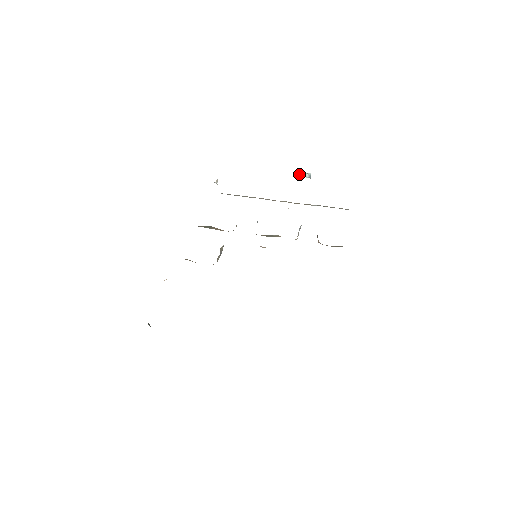
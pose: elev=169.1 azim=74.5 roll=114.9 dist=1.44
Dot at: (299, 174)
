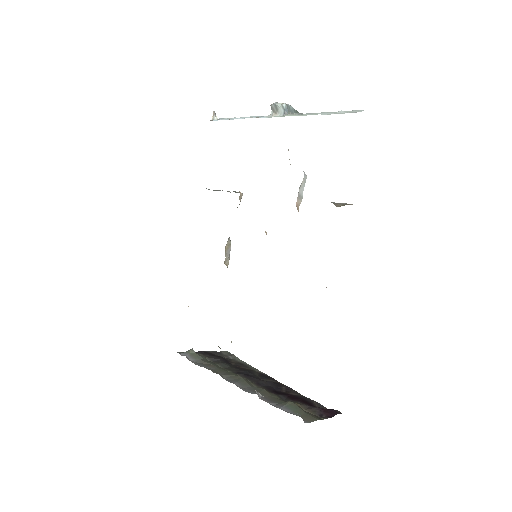
Dot at: (272, 109)
